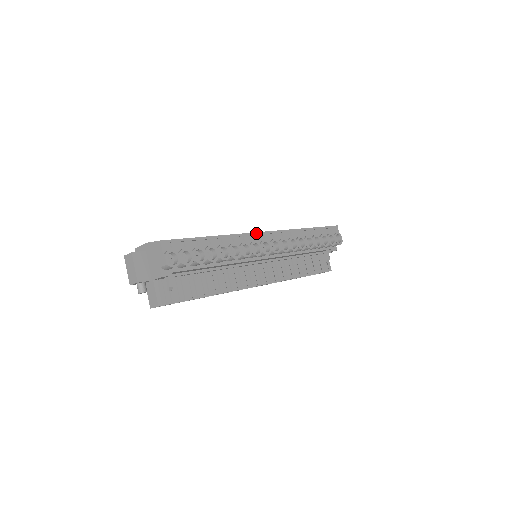
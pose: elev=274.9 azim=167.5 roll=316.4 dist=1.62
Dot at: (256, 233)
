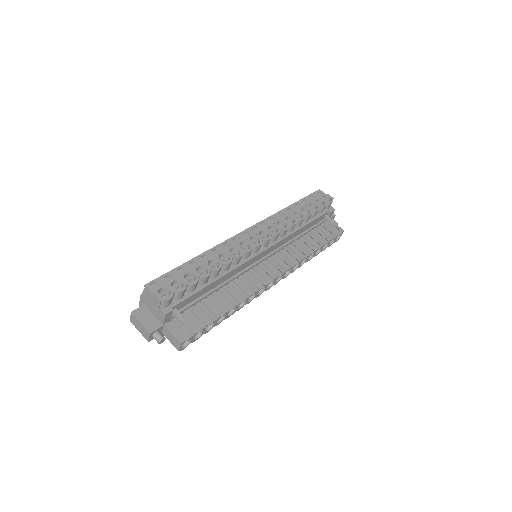
Dot at: (238, 234)
